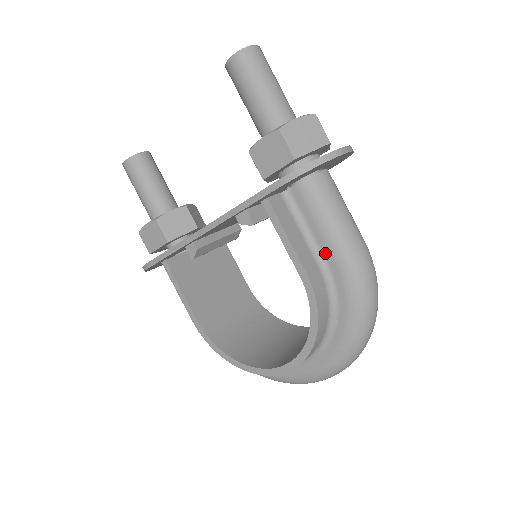
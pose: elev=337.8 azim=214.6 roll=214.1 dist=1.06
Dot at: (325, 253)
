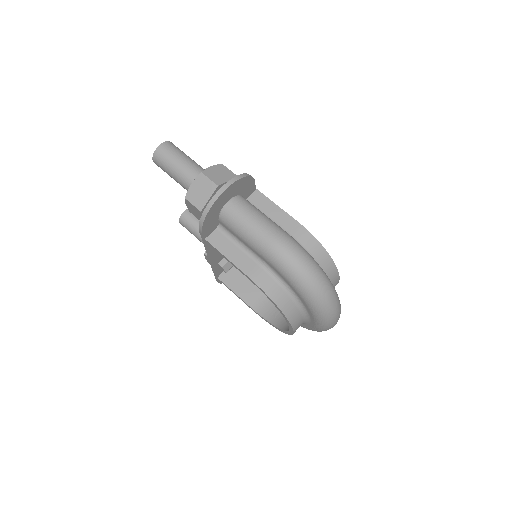
Dot at: (257, 254)
